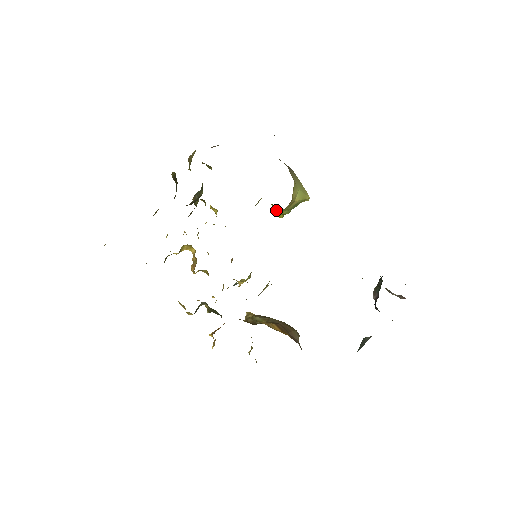
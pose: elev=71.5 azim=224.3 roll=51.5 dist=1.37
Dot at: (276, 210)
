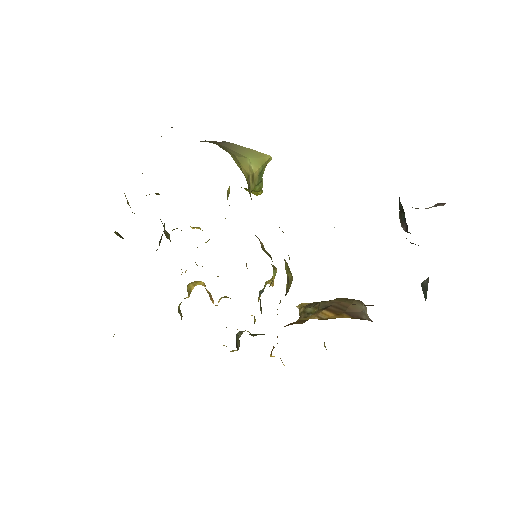
Dot at: occluded
